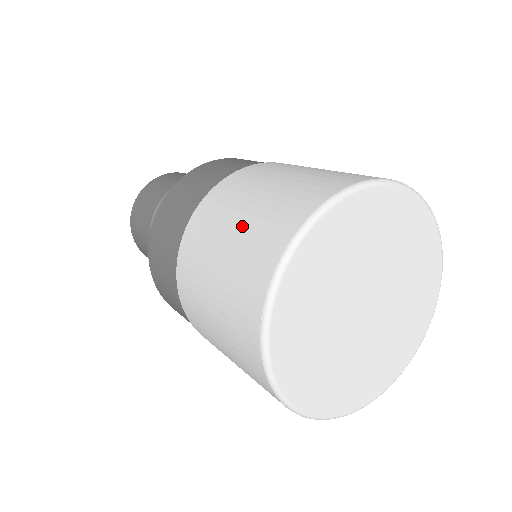
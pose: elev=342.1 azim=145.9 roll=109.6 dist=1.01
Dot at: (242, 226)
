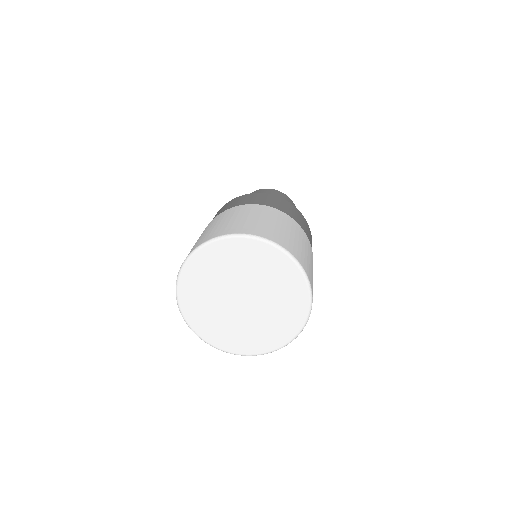
Dot at: occluded
